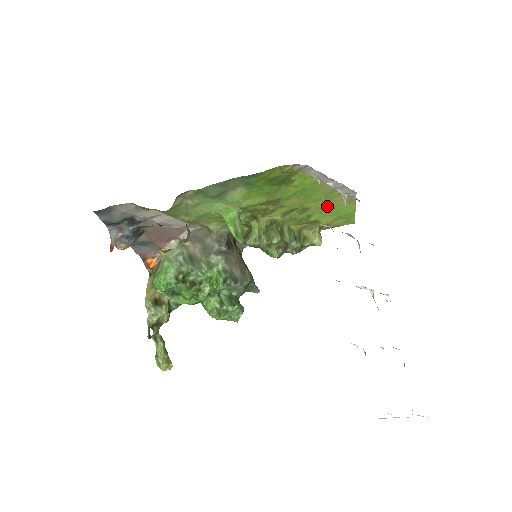
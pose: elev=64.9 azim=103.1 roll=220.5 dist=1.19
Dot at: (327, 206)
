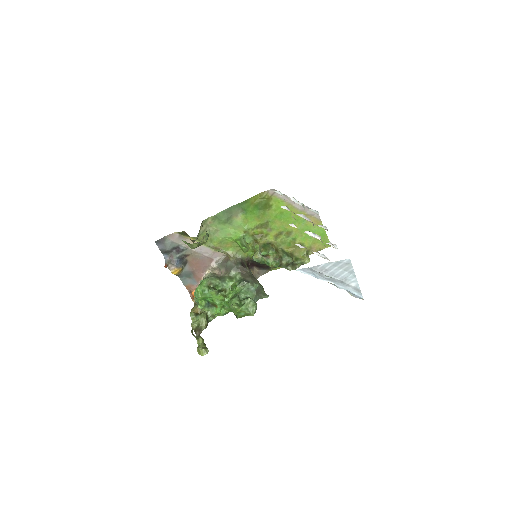
Dot at: (303, 228)
